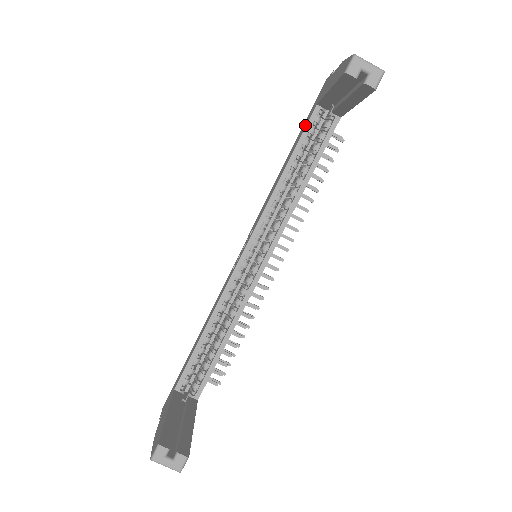
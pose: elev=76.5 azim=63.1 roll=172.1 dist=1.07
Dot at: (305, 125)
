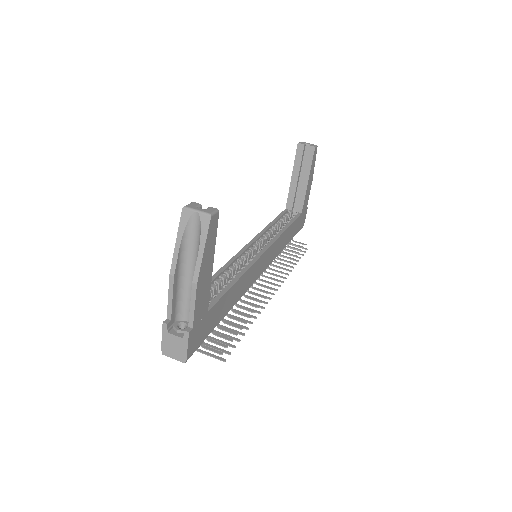
Dot at: occluded
